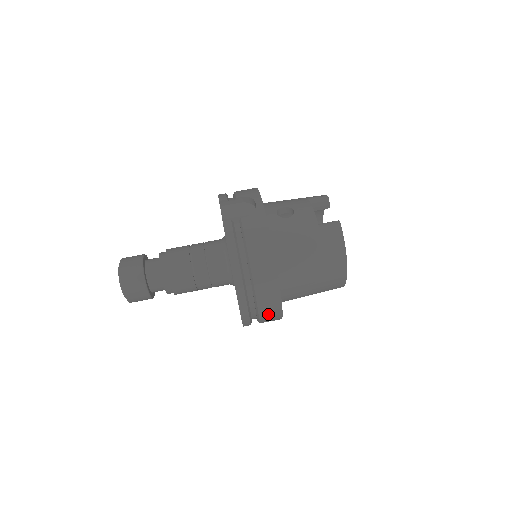
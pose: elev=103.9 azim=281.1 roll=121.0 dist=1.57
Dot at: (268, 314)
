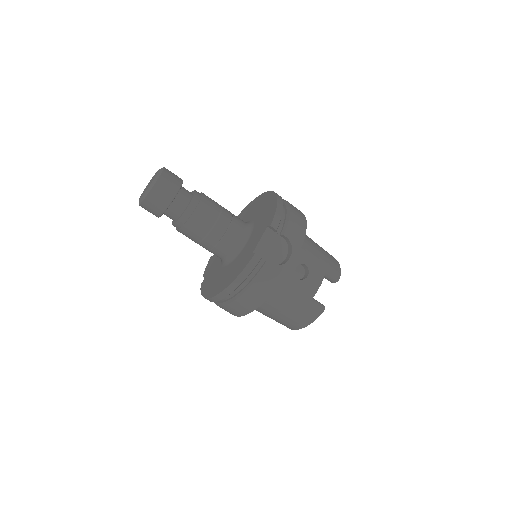
Dot at: occluded
